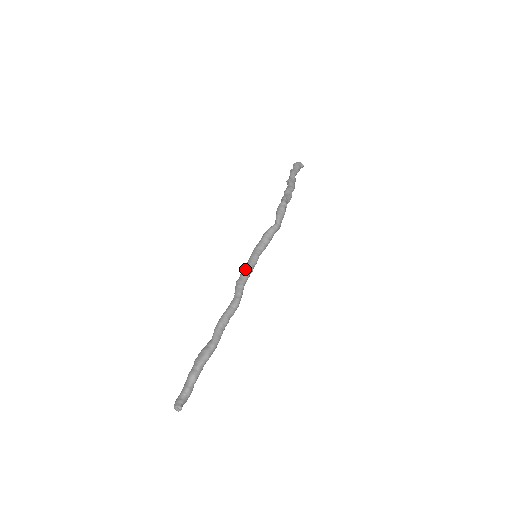
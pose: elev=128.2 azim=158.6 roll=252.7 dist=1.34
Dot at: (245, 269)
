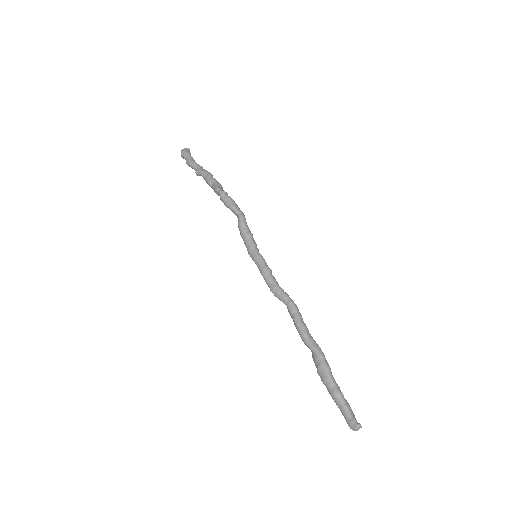
Dot at: (265, 275)
